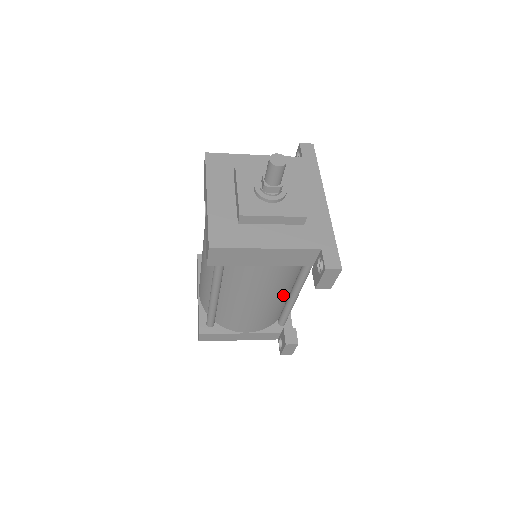
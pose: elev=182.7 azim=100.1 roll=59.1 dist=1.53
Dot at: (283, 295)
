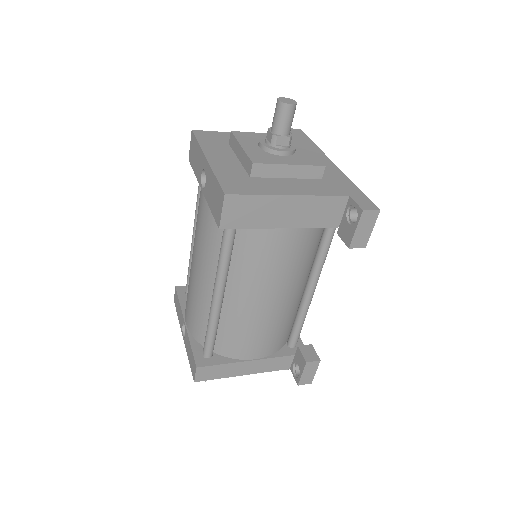
Dot at: (298, 291)
